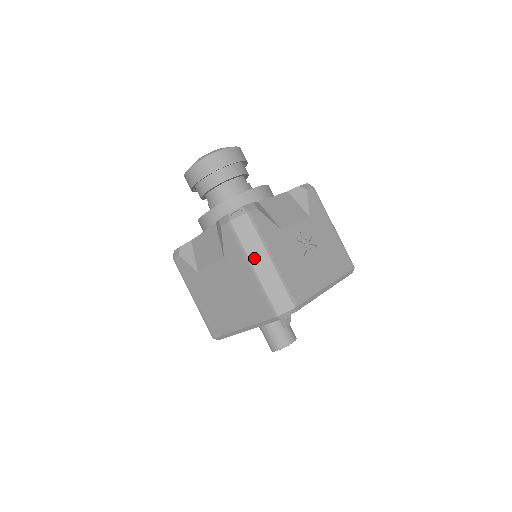
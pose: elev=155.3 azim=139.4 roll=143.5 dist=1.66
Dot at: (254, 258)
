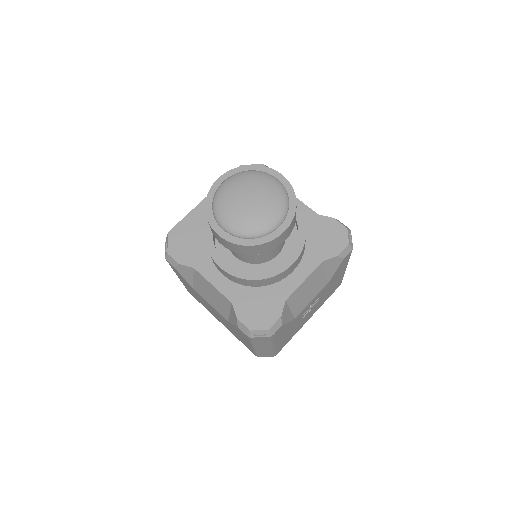
Dot at: (258, 347)
